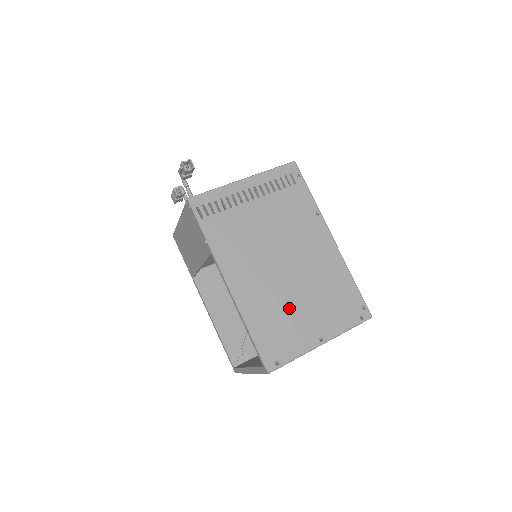
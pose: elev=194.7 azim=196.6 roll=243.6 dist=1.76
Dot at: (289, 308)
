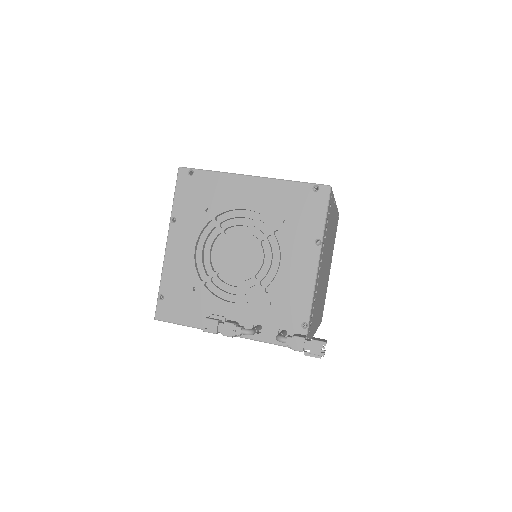
Dot at: occluded
